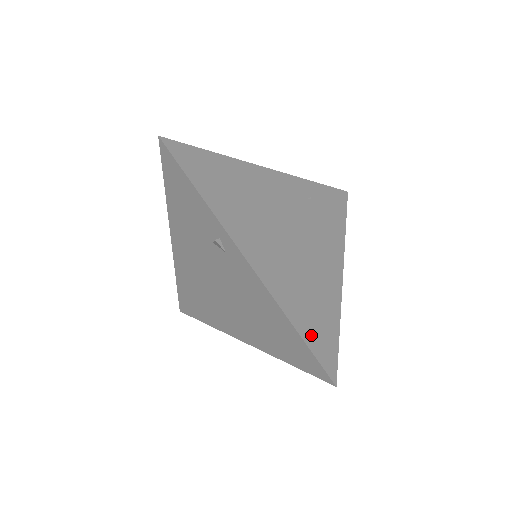
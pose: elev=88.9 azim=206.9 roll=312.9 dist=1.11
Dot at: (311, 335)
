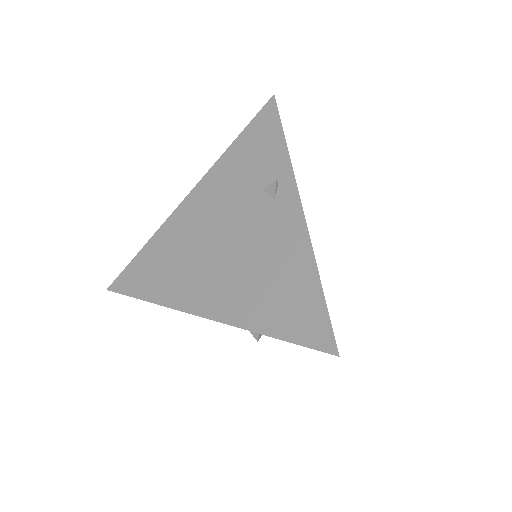
Dot at: occluded
